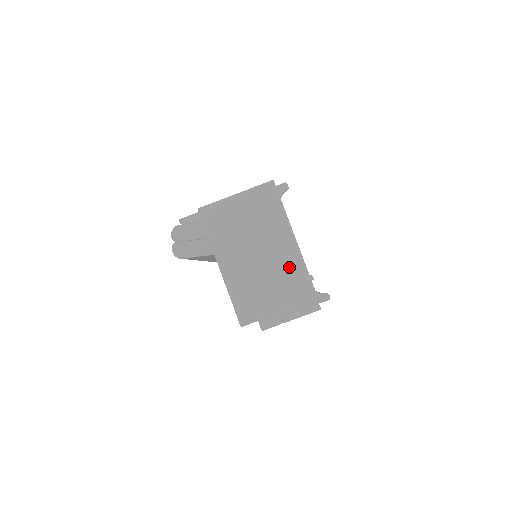
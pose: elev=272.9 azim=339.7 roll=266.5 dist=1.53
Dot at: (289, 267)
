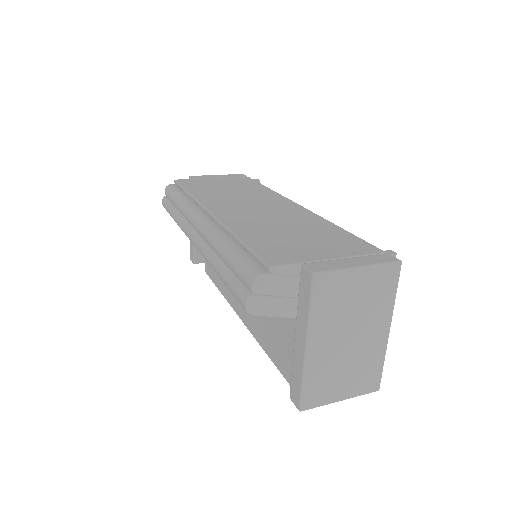
Dot at: (371, 358)
